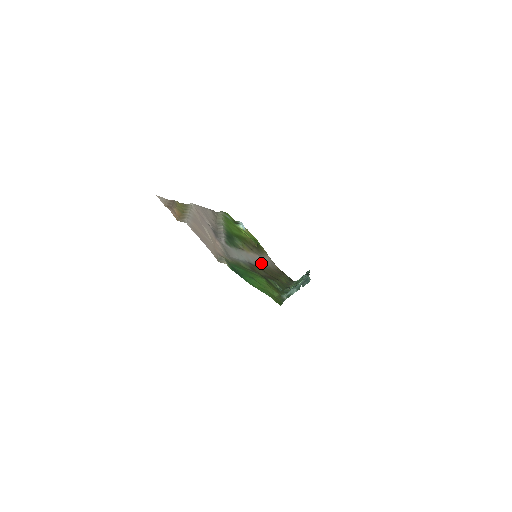
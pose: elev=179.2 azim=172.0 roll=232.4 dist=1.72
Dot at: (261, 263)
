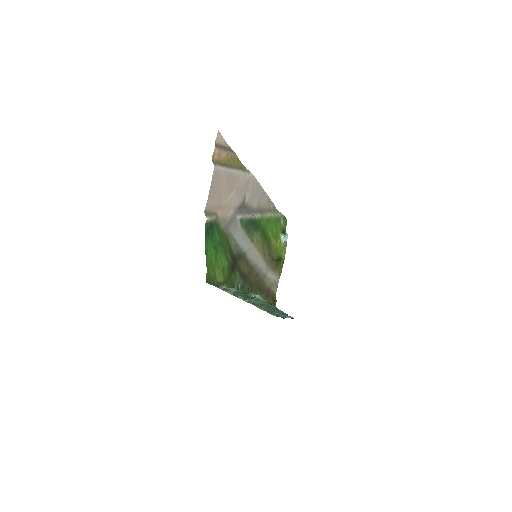
Dot at: (259, 268)
